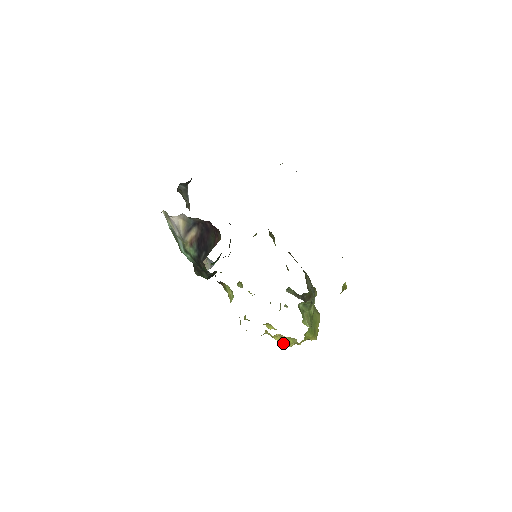
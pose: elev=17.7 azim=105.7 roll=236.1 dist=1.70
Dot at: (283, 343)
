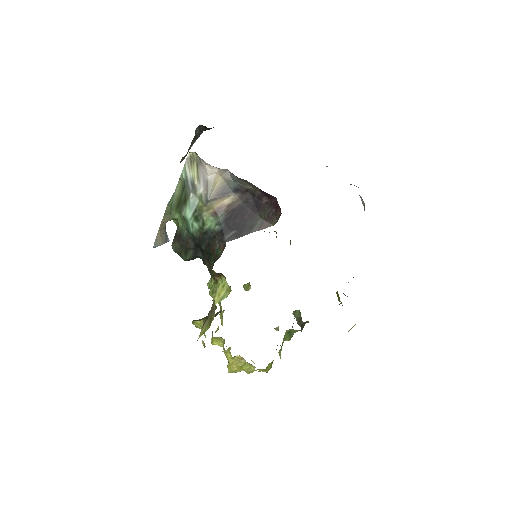
Dot at: (234, 367)
